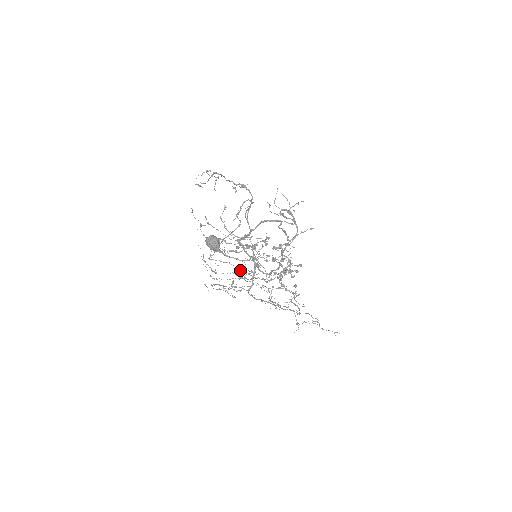
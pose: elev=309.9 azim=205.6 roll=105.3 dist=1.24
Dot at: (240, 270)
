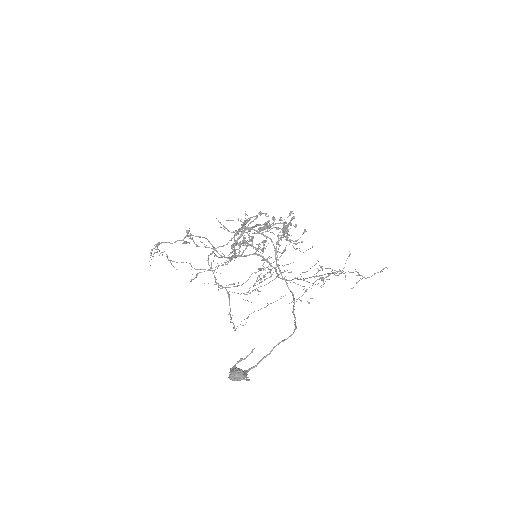
Dot at: (264, 307)
